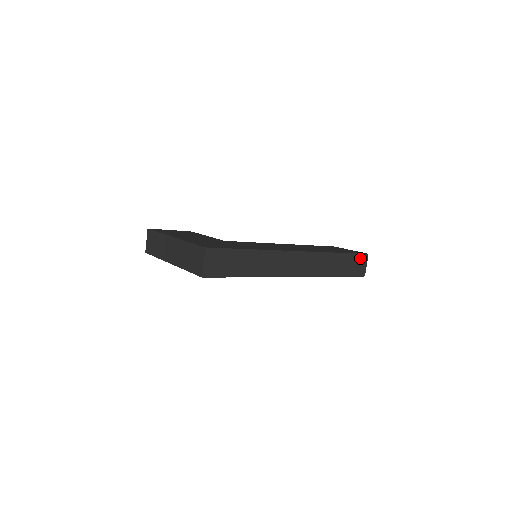
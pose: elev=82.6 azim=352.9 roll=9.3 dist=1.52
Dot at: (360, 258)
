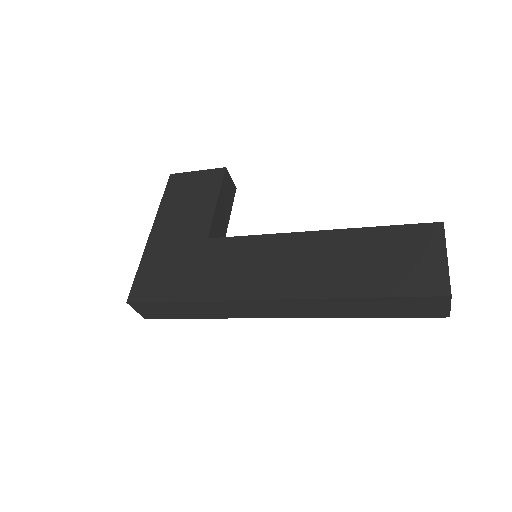
Dot at: (426, 300)
